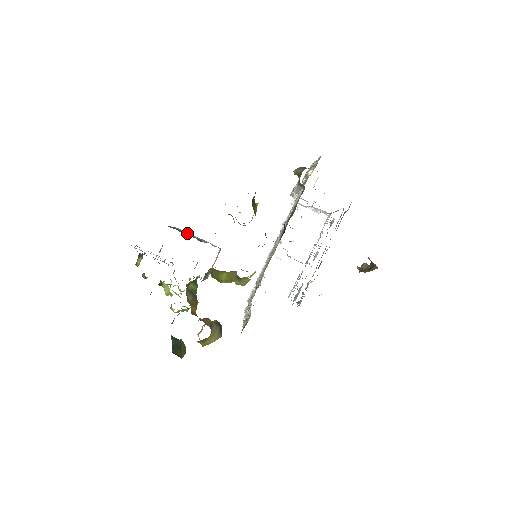
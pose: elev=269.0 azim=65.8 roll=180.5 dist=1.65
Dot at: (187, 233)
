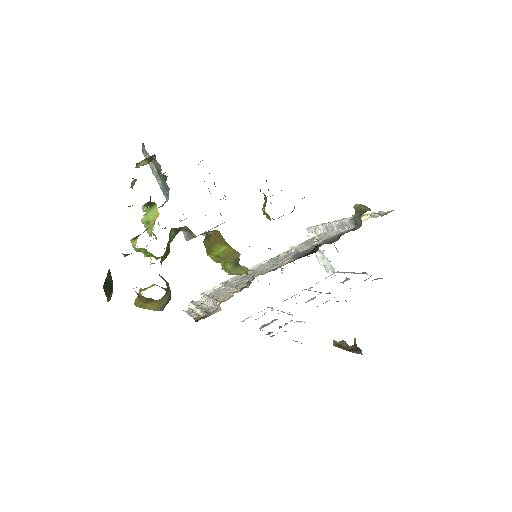
Dot at: occluded
